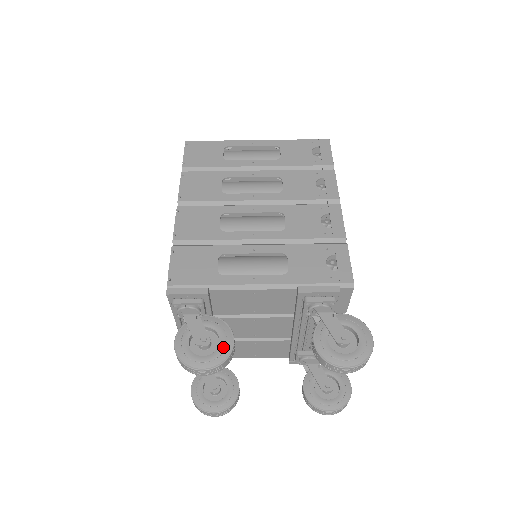
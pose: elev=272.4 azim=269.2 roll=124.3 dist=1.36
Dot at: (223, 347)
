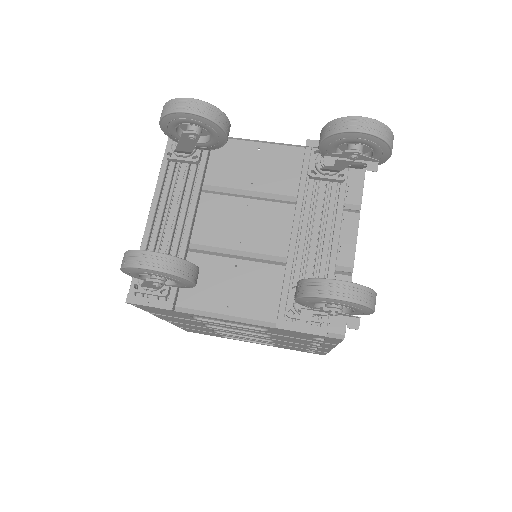
Dot at: occluded
